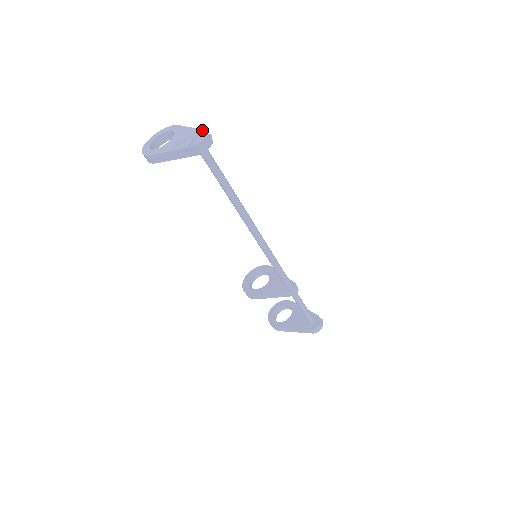
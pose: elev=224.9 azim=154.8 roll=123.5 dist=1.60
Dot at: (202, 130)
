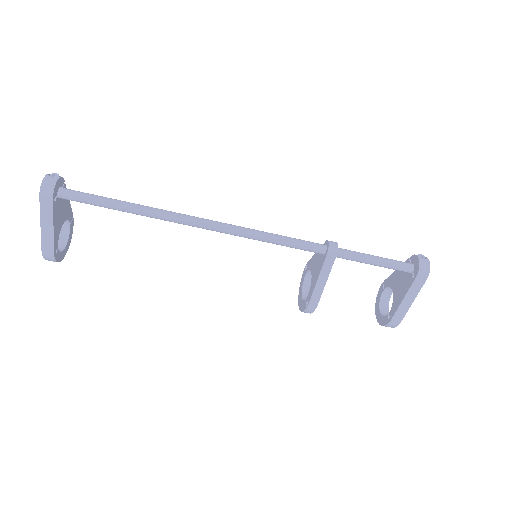
Dot at: occluded
